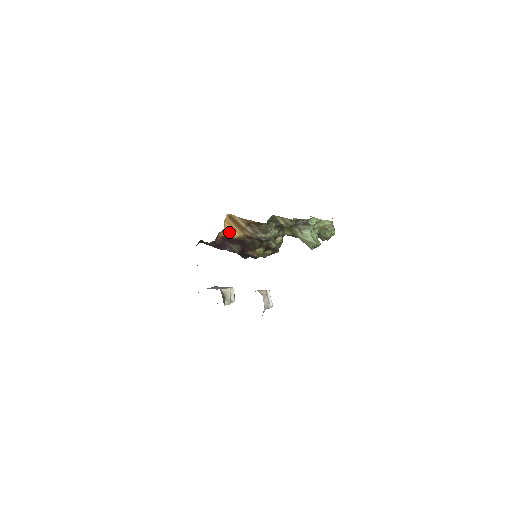
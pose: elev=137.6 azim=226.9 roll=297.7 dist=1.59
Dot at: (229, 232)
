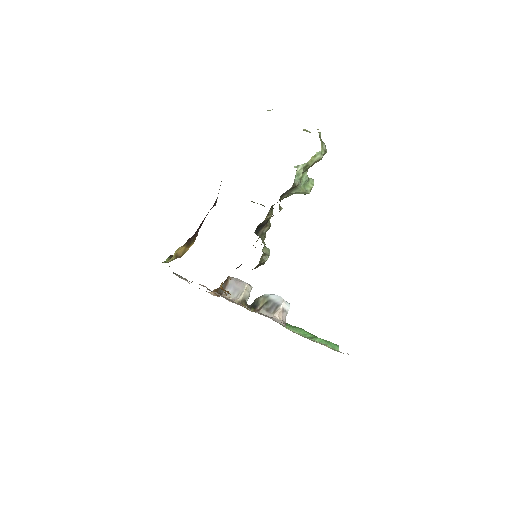
Dot at: occluded
